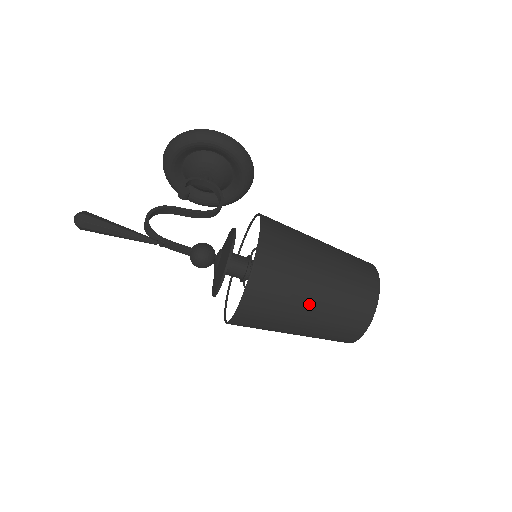
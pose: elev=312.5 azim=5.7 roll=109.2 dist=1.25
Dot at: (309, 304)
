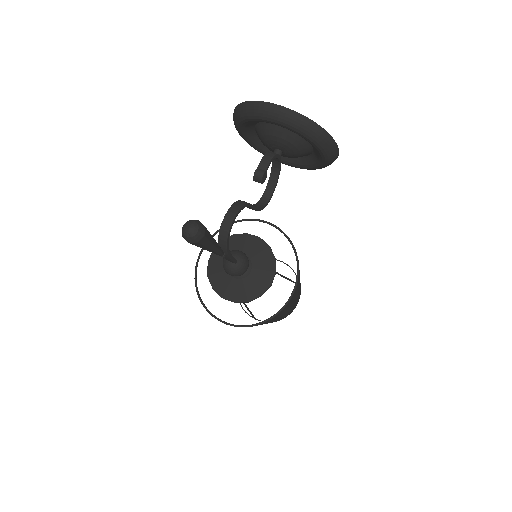
Dot at: occluded
